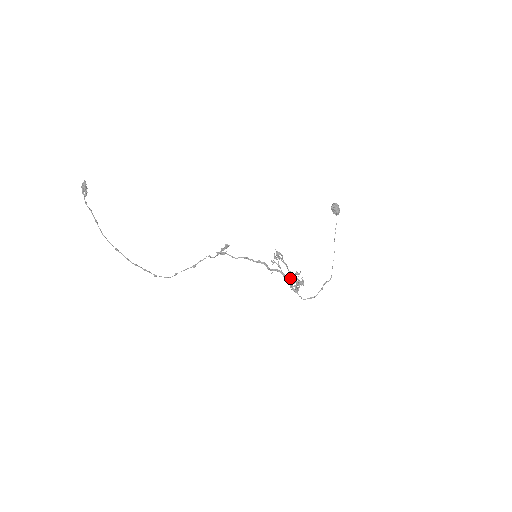
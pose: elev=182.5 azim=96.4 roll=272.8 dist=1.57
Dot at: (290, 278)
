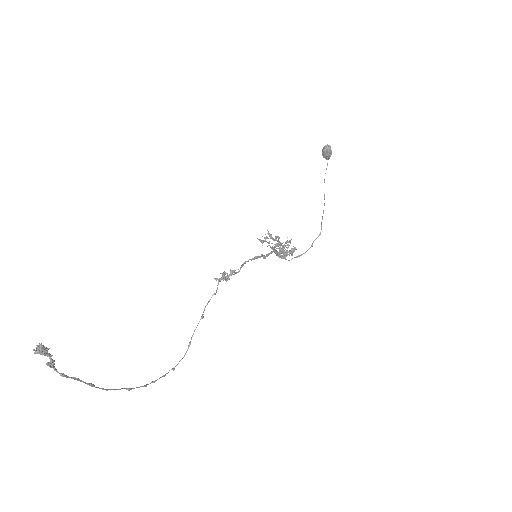
Dot at: (282, 252)
